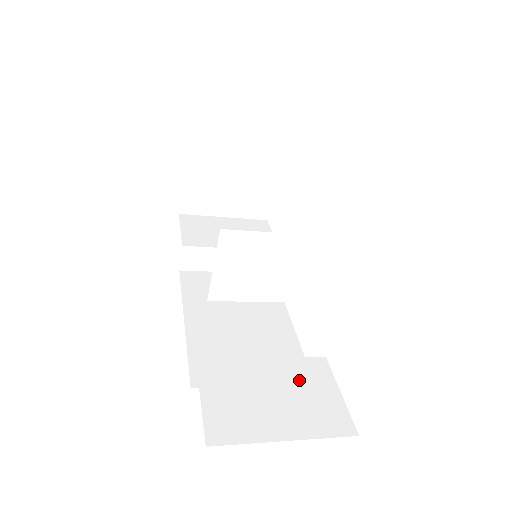
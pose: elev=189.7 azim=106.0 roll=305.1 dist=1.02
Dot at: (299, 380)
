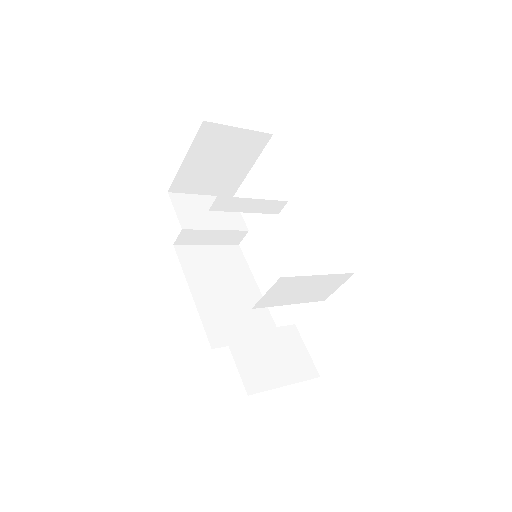
Dot at: (284, 343)
